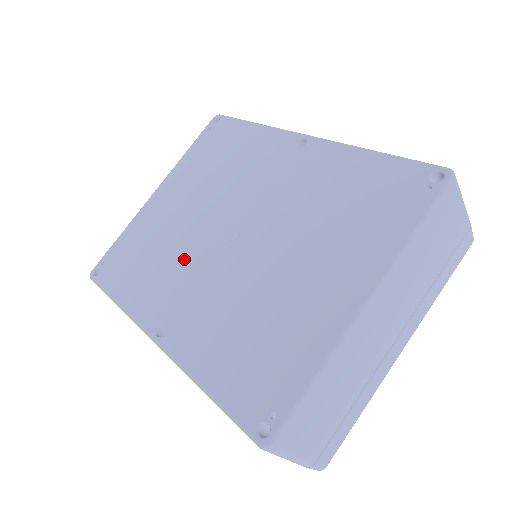
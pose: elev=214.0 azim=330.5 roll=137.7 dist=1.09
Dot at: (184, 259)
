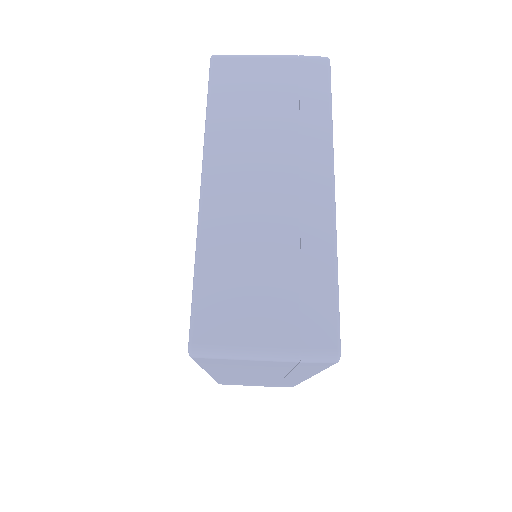
Dot at: occluded
